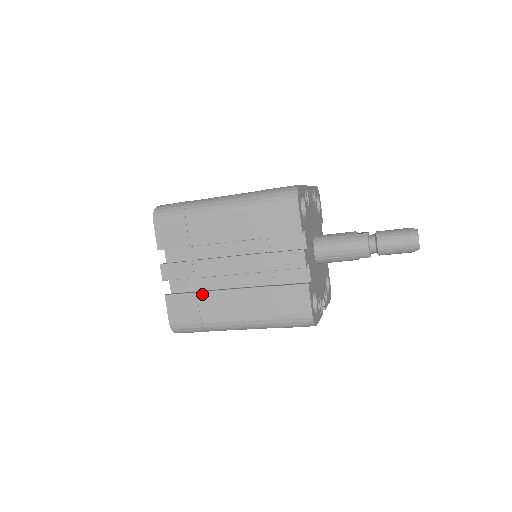
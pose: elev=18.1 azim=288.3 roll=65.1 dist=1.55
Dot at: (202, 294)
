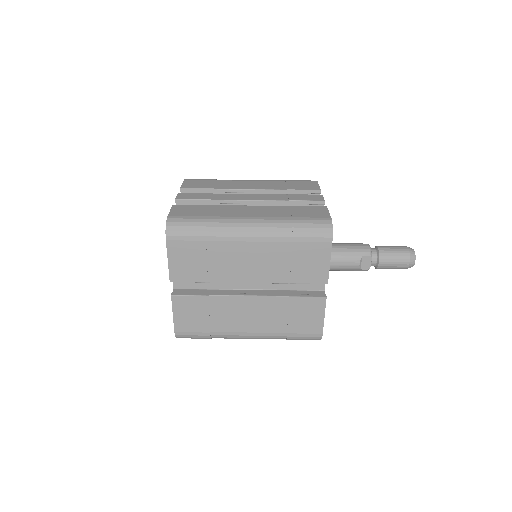
Dot at: (216, 206)
